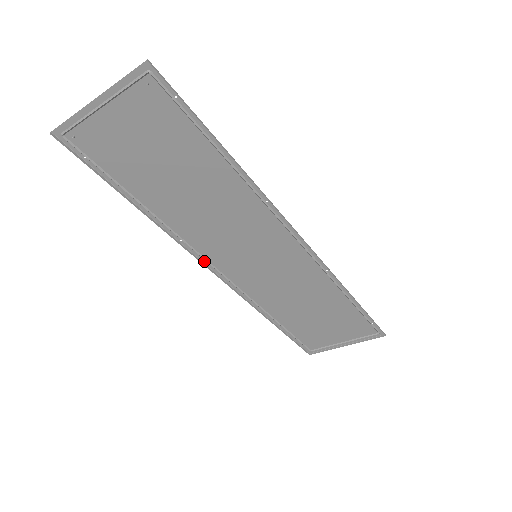
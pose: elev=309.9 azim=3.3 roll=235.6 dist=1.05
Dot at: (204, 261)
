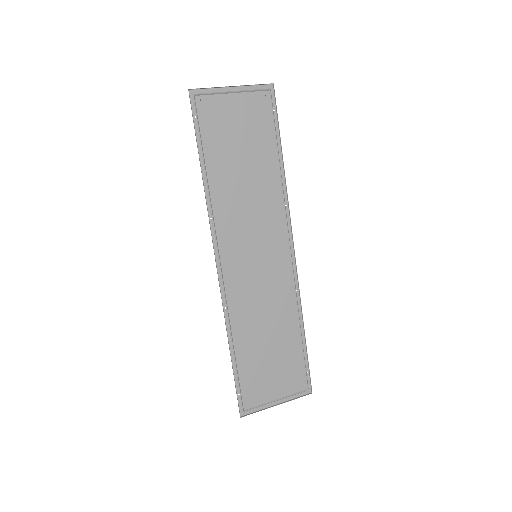
Dot at: (215, 248)
